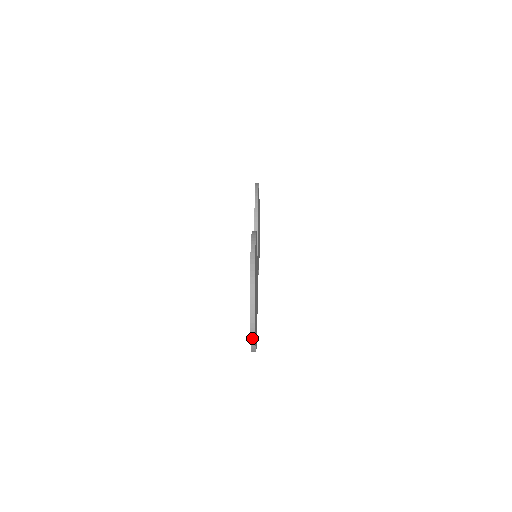
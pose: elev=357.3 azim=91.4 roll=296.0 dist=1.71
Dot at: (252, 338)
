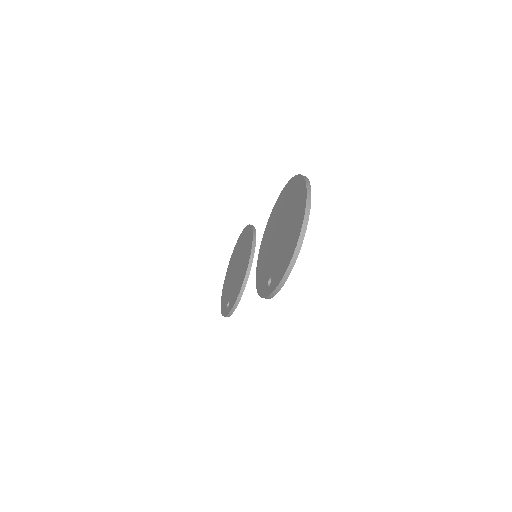
Dot at: (302, 233)
